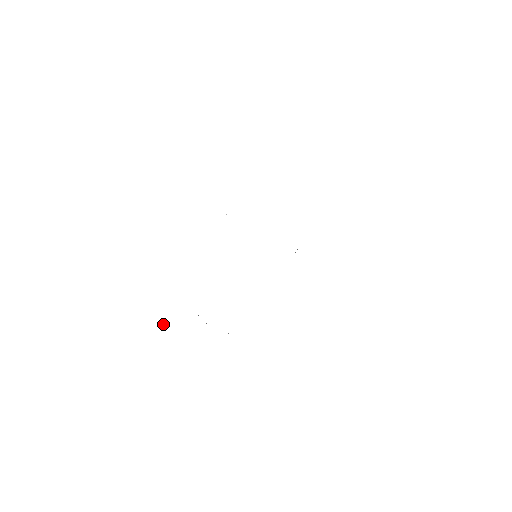
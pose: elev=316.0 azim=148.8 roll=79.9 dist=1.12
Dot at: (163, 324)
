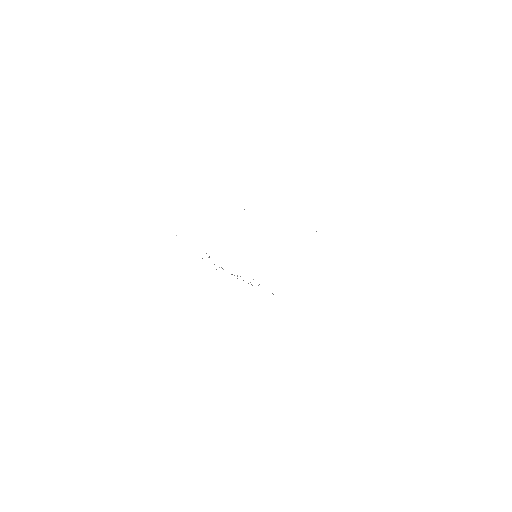
Dot at: occluded
